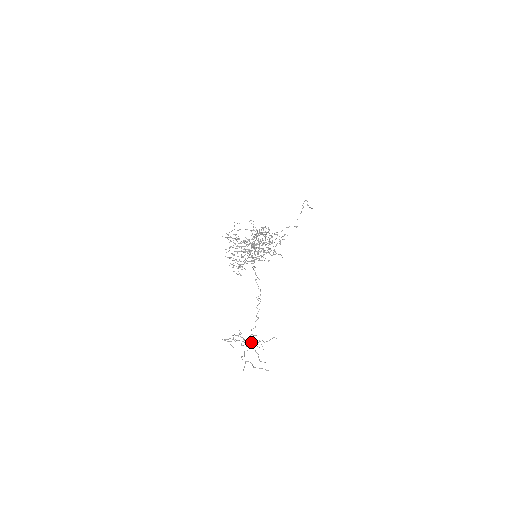
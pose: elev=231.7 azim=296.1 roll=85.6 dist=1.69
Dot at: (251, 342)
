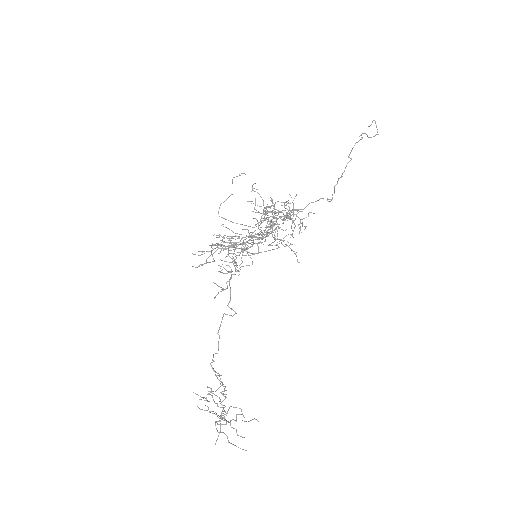
Dot at: (228, 409)
